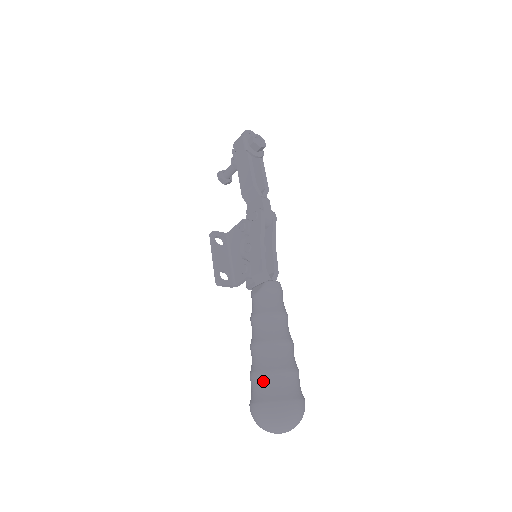
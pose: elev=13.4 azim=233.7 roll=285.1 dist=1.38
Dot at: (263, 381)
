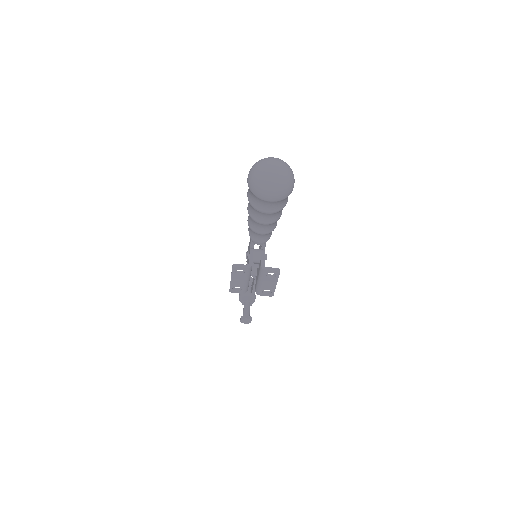
Dot at: occluded
